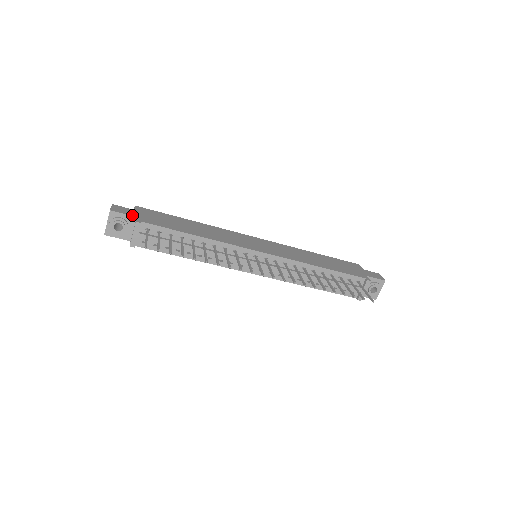
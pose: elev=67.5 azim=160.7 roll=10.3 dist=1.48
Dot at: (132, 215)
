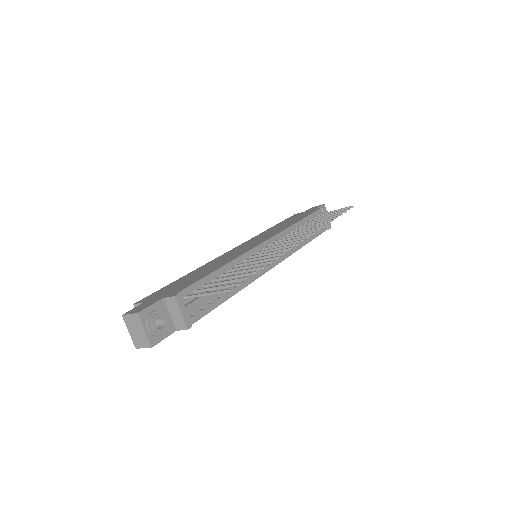
Dot at: (157, 300)
